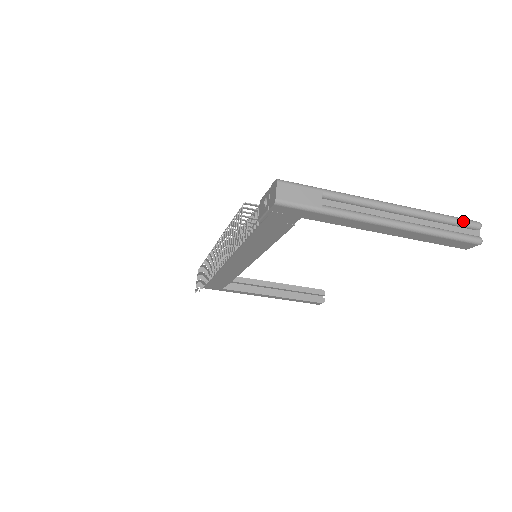
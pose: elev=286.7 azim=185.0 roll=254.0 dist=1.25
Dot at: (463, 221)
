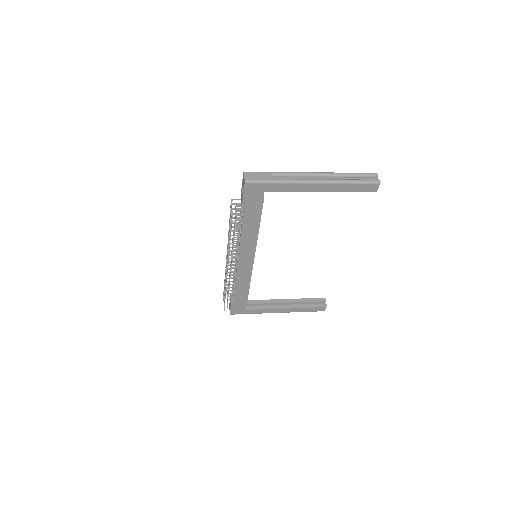
Dot at: (364, 174)
